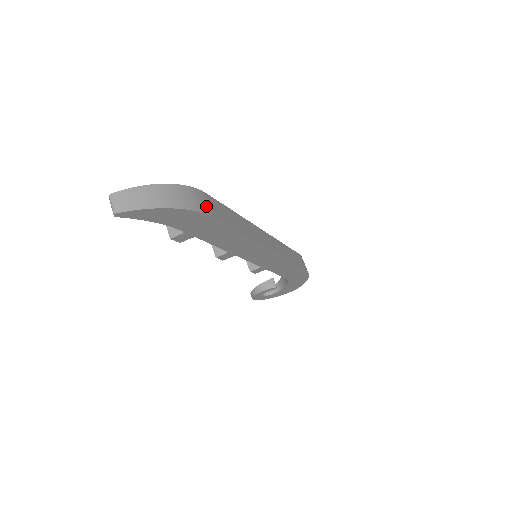
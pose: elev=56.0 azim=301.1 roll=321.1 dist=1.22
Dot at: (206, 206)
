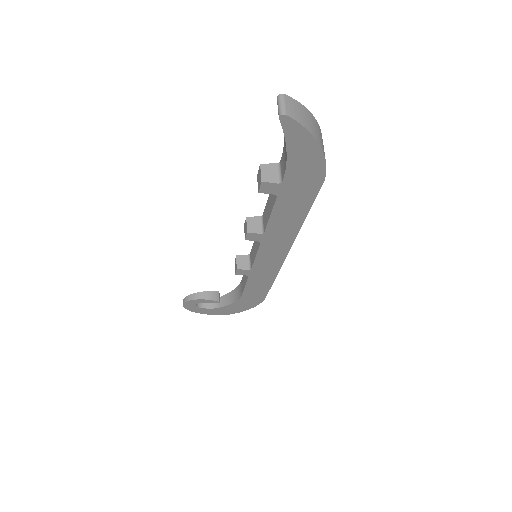
Dot at: occluded
